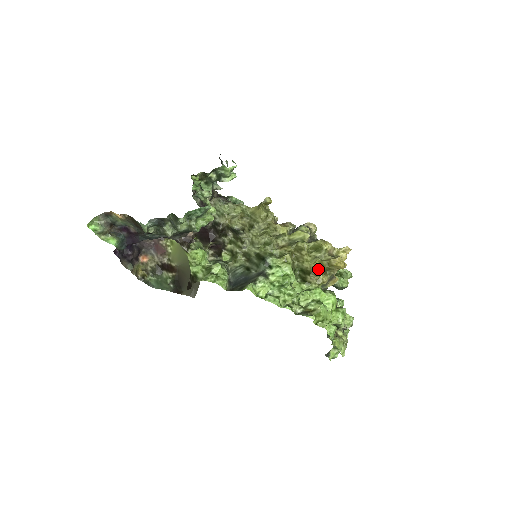
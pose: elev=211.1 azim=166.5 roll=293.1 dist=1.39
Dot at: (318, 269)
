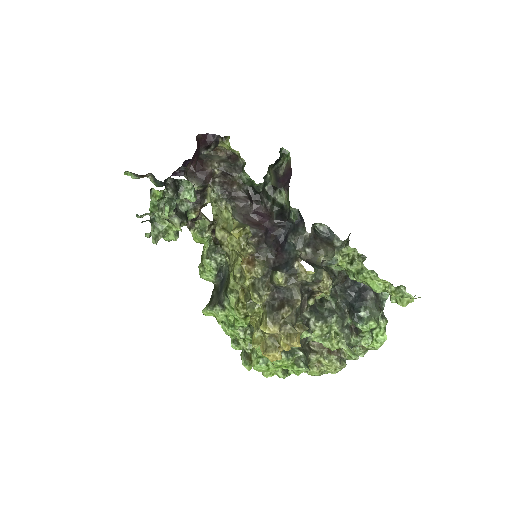
Dot at: (253, 342)
